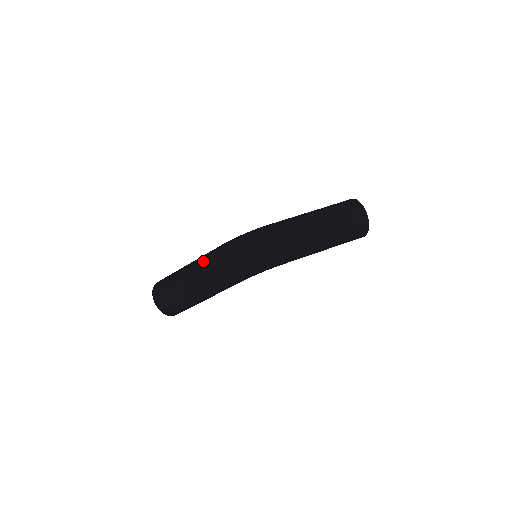
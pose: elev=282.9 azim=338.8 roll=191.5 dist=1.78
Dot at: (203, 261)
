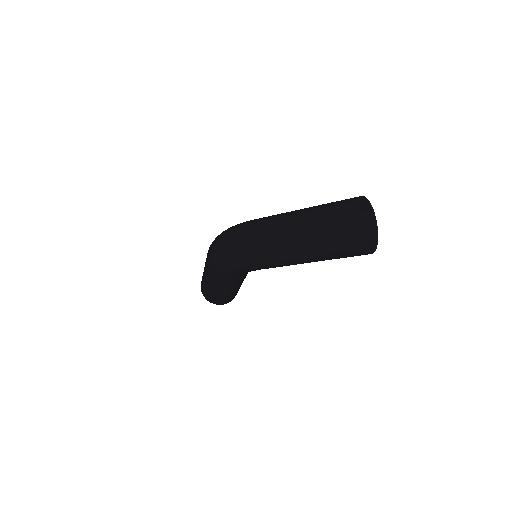
Dot at: occluded
